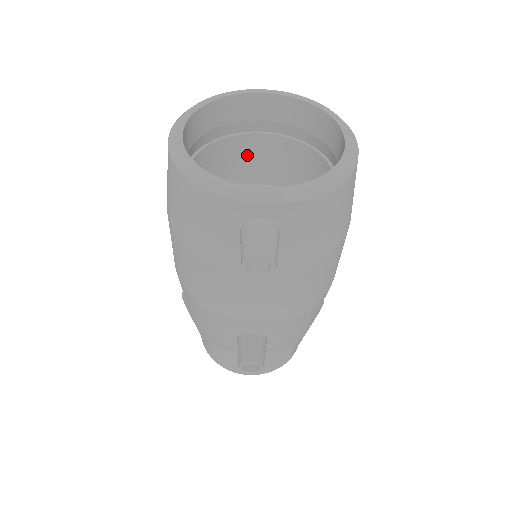
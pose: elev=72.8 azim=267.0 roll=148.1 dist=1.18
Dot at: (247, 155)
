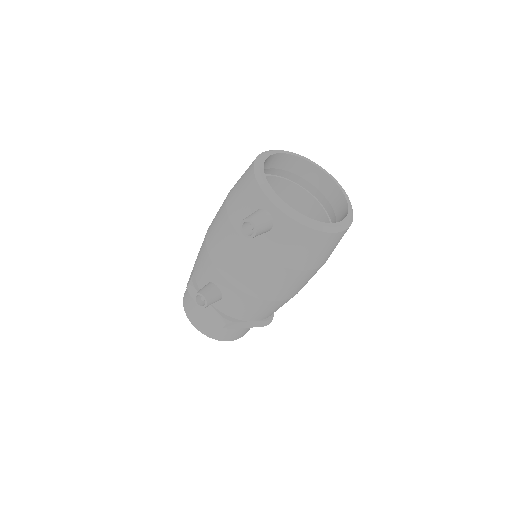
Dot at: (297, 202)
